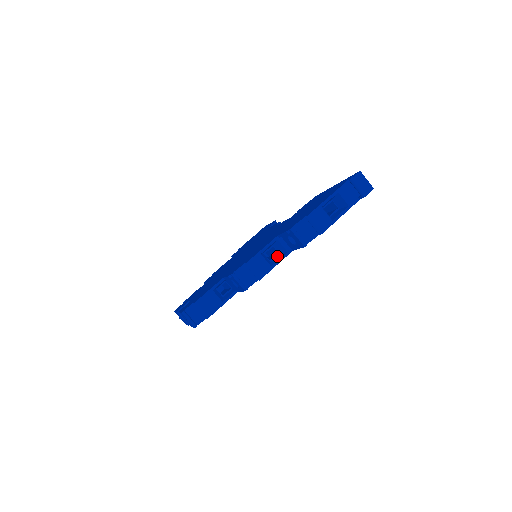
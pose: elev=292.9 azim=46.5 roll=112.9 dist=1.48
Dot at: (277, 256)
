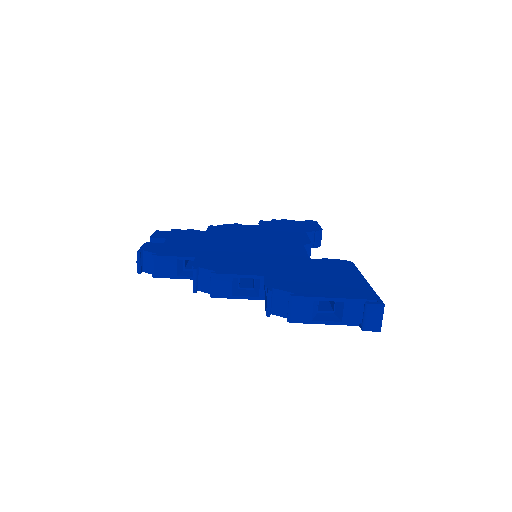
Dot at: (249, 289)
